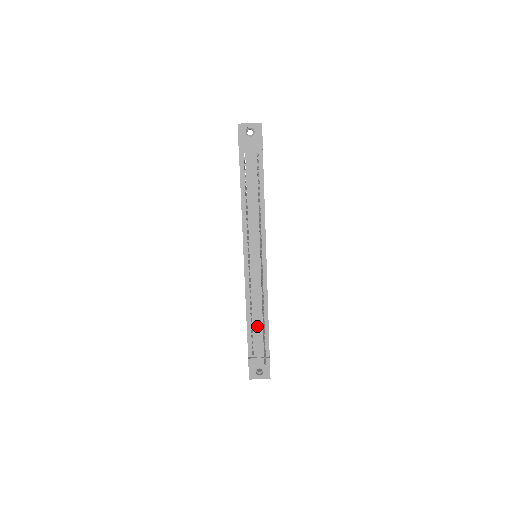
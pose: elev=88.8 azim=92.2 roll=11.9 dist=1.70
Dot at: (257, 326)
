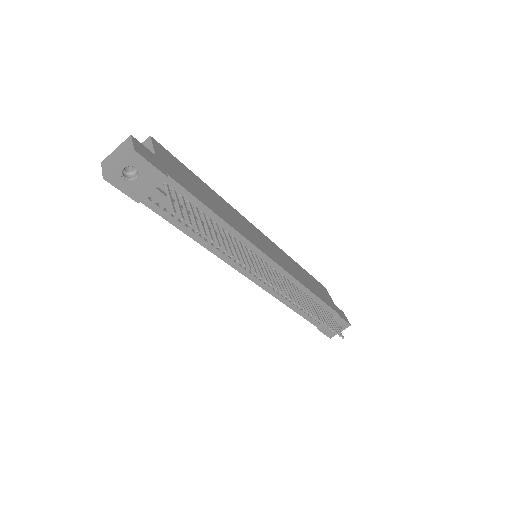
Dot at: occluded
